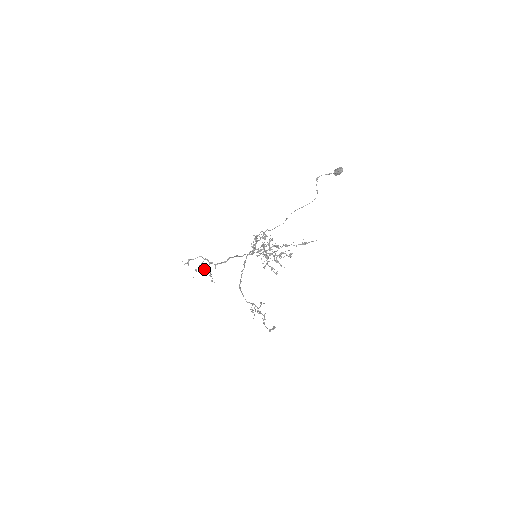
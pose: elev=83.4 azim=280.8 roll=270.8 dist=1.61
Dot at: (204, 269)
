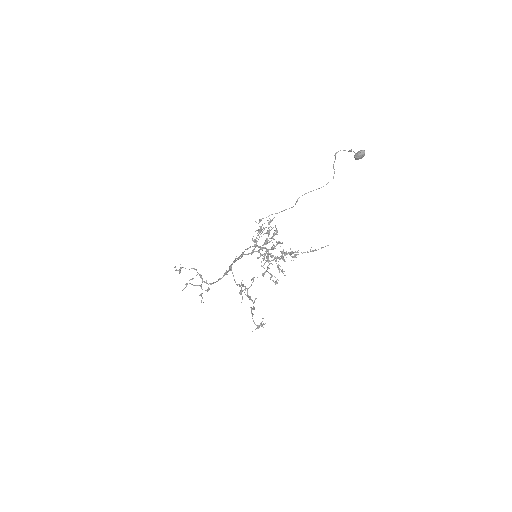
Dot at: (195, 285)
